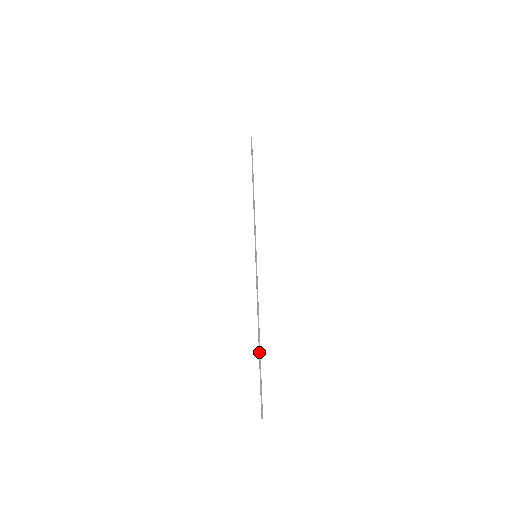
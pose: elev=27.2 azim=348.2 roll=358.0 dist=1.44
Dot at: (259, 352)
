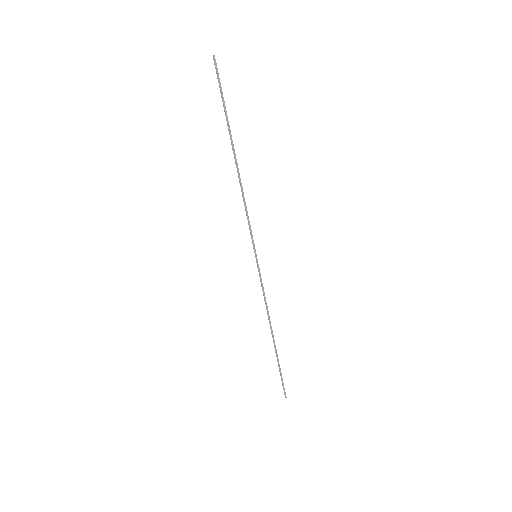
Dot at: (276, 352)
